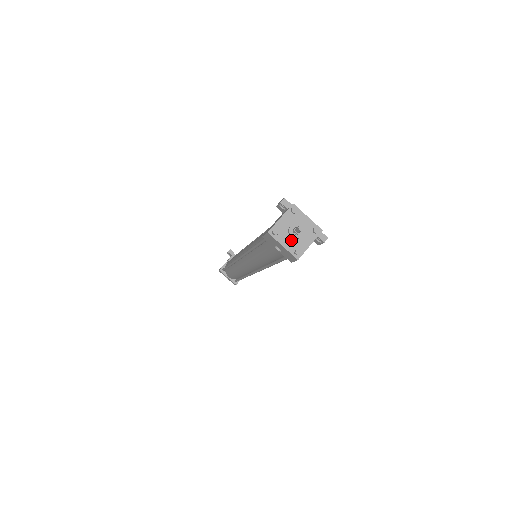
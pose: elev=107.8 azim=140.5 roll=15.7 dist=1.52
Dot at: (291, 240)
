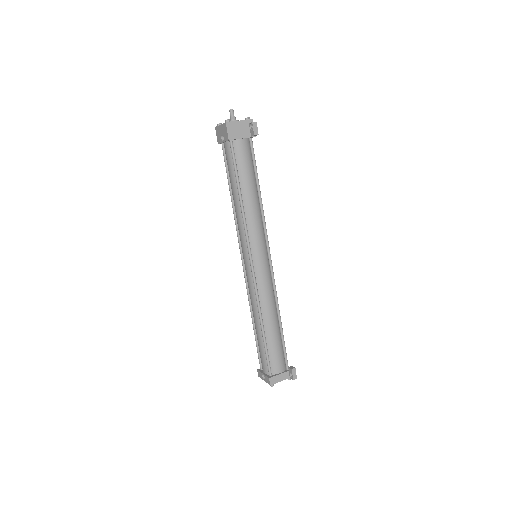
Dot at: occluded
